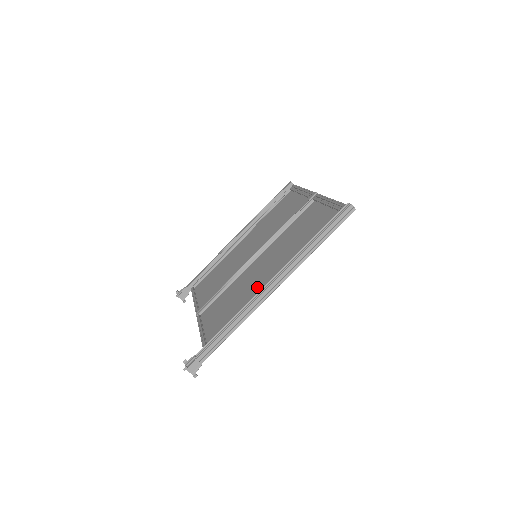
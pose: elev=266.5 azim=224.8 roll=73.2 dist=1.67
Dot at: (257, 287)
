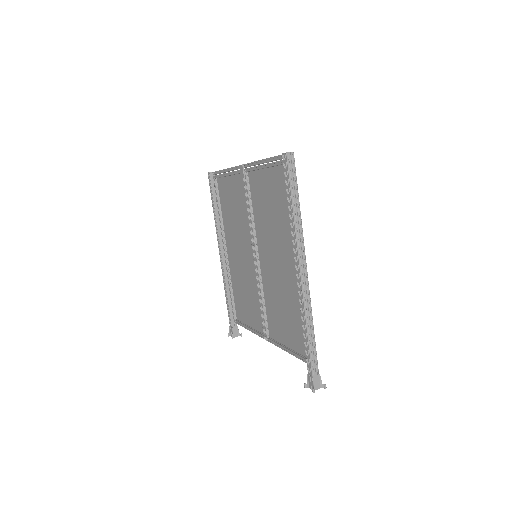
Dot at: (289, 281)
